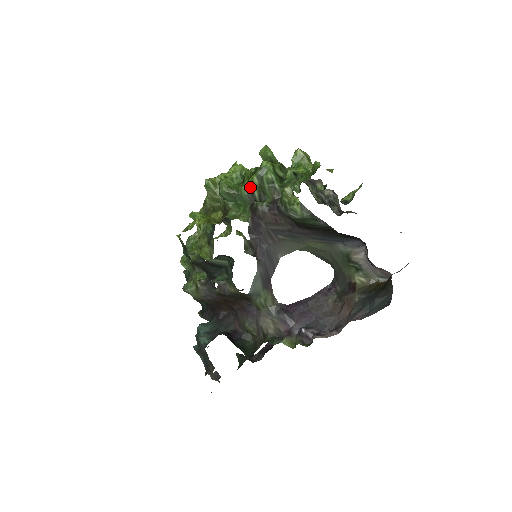
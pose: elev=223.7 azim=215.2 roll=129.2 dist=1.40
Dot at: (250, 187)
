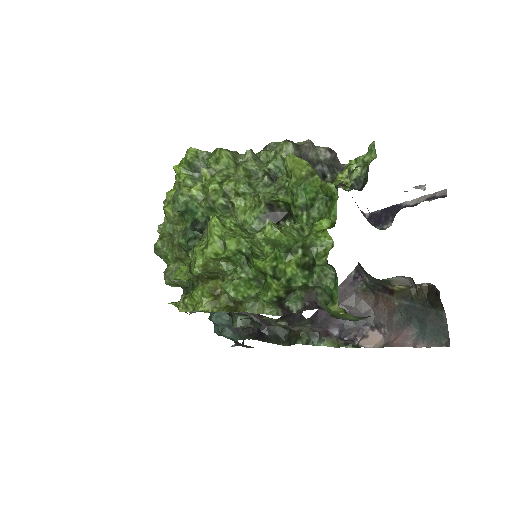
Dot at: (276, 297)
